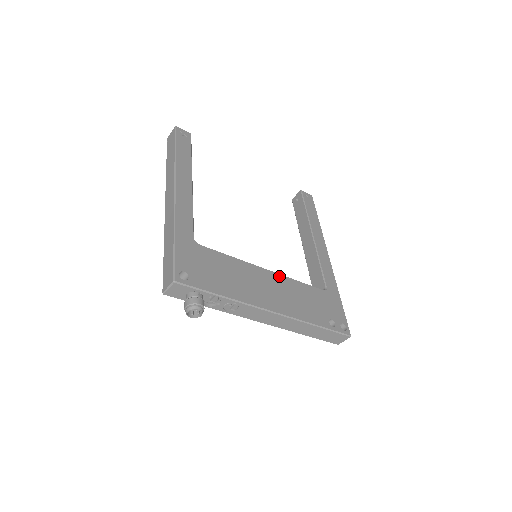
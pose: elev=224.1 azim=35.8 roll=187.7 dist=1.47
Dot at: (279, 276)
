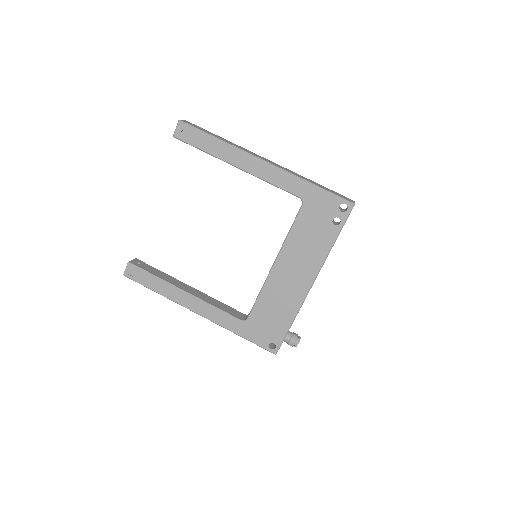
Dot at: (281, 255)
